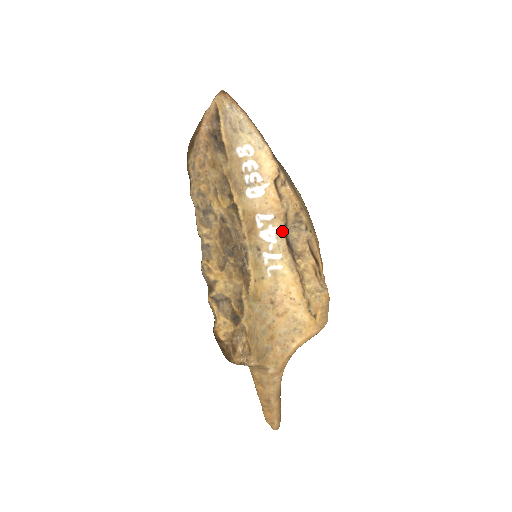
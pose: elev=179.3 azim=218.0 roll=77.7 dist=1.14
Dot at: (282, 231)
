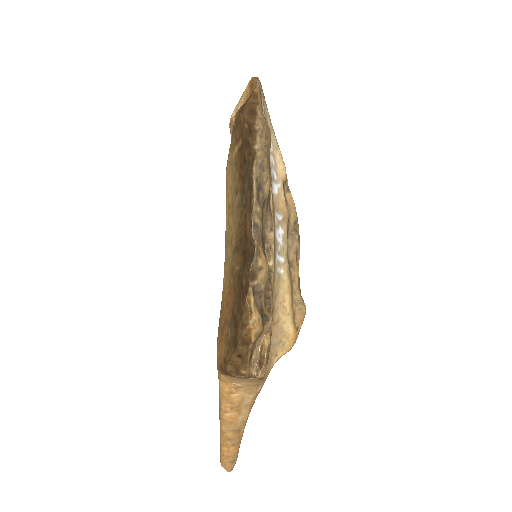
Dot at: (286, 235)
